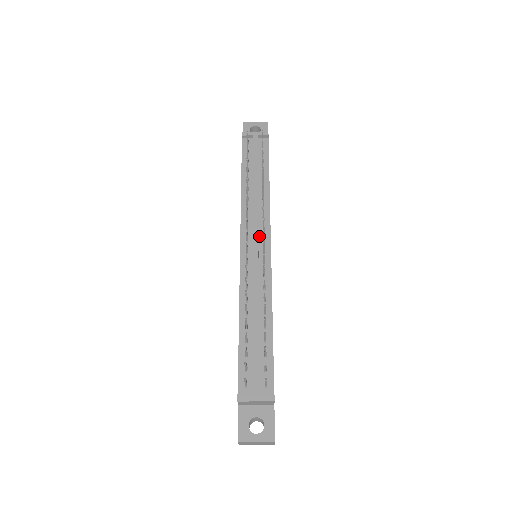
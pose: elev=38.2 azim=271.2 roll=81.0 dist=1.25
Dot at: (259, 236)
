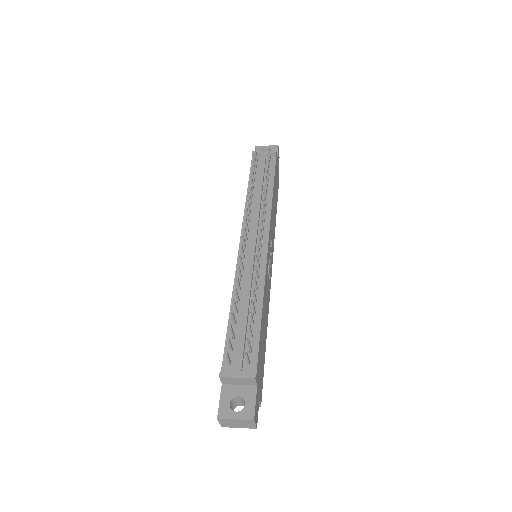
Dot at: (258, 235)
